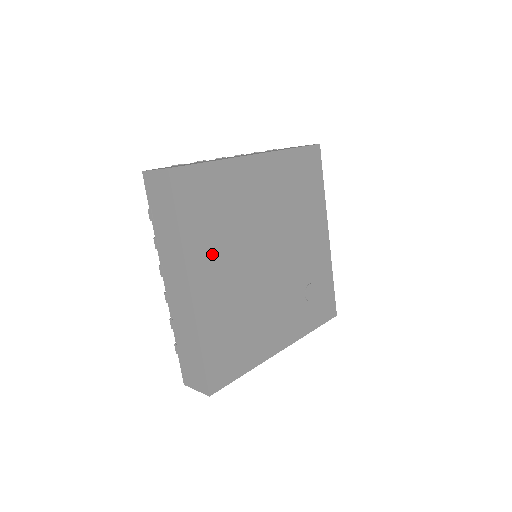
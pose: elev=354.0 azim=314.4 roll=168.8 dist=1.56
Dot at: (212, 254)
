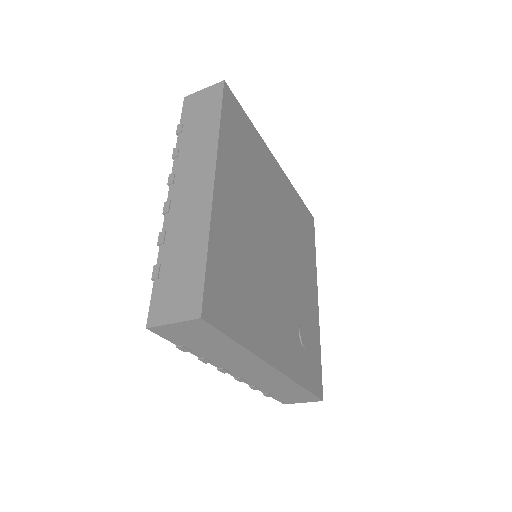
Dot at: (237, 179)
